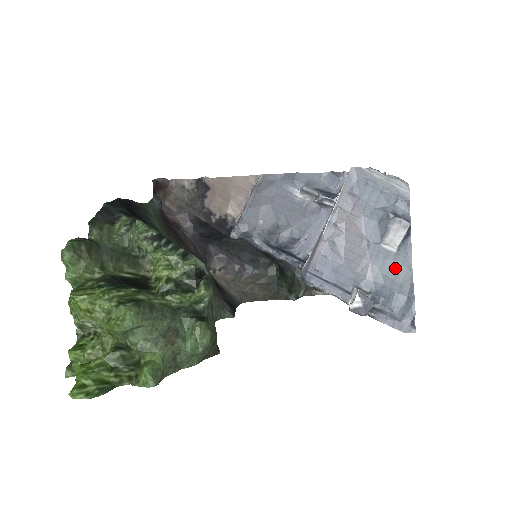
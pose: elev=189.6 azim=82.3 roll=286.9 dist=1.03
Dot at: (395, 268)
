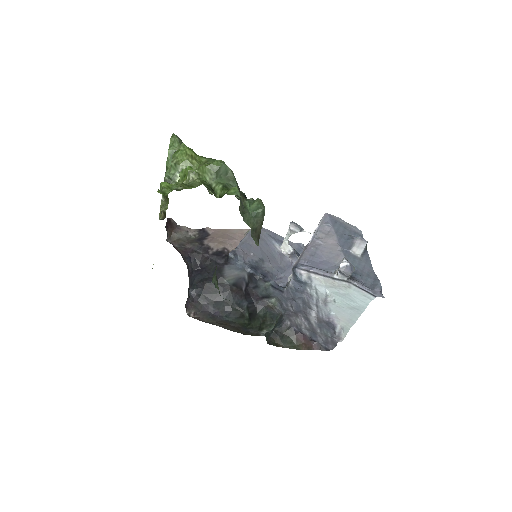
Dot at: (362, 264)
